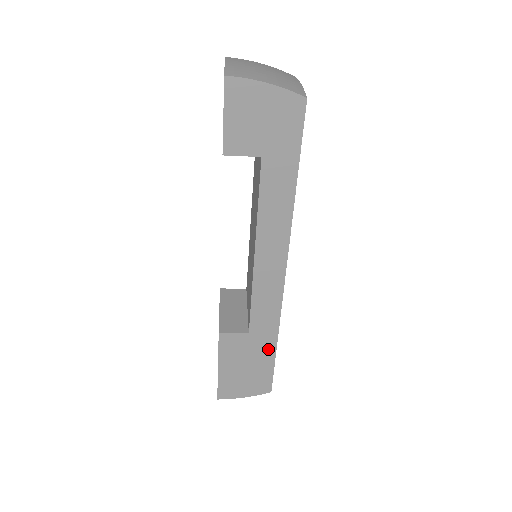
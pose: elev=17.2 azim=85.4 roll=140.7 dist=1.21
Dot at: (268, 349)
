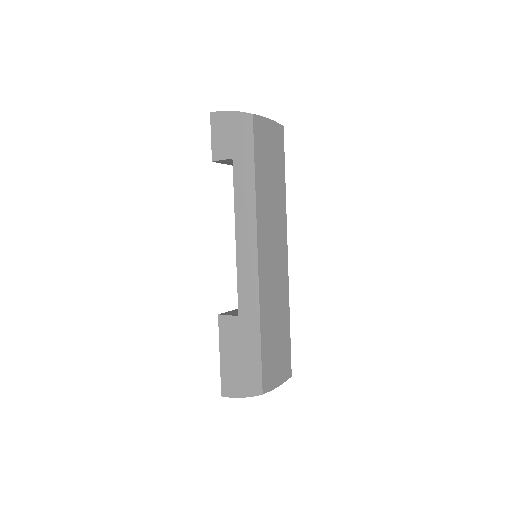
Dot at: (254, 336)
